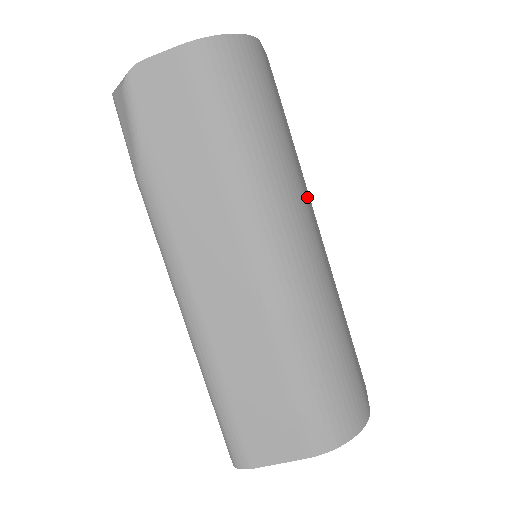
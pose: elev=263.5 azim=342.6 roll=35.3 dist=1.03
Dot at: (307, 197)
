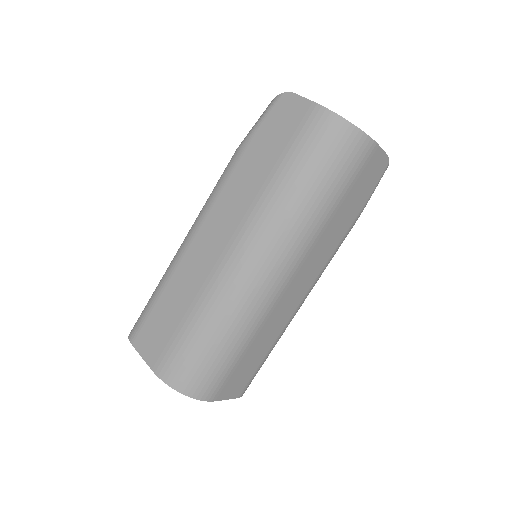
Dot at: (312, 256)
